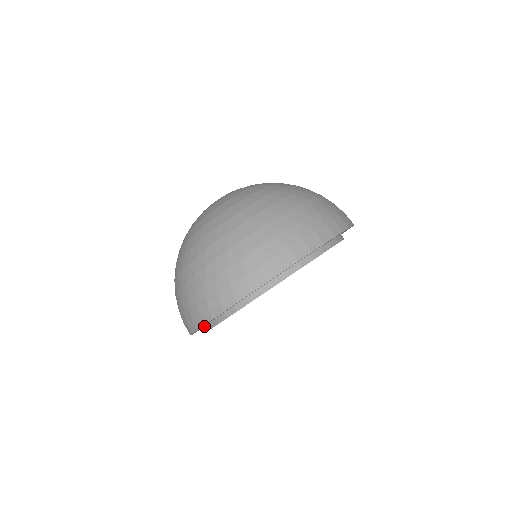
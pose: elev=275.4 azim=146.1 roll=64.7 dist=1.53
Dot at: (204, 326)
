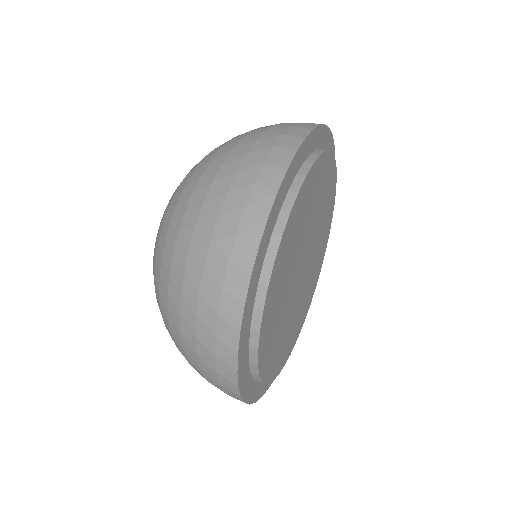
Dot at: (259, 276)
